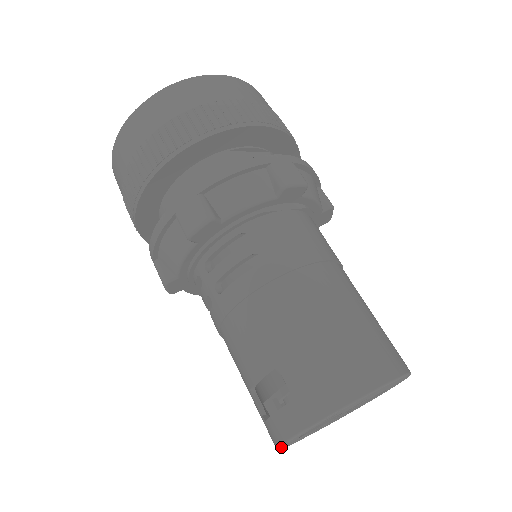
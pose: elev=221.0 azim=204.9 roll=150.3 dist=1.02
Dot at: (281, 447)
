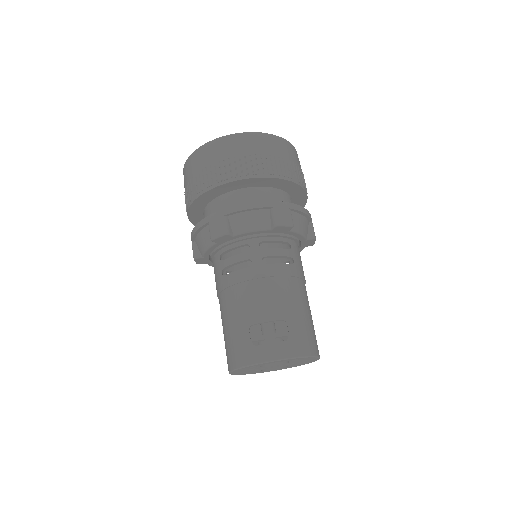
Dot at: (256, 365)
